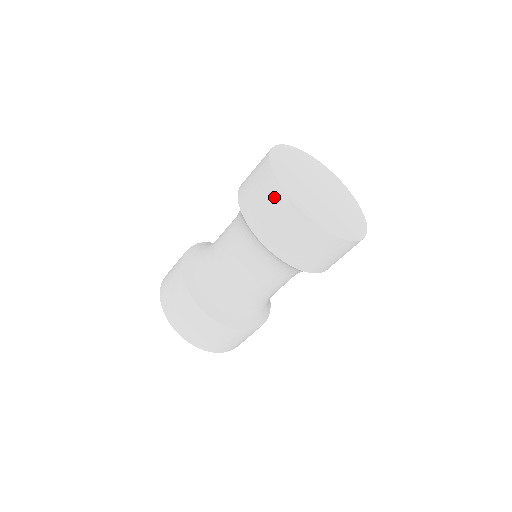
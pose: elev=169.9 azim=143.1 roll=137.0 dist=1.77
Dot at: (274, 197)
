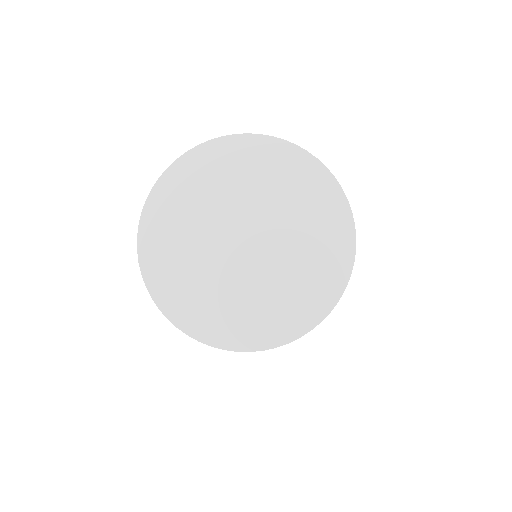
Dot at: occluded
